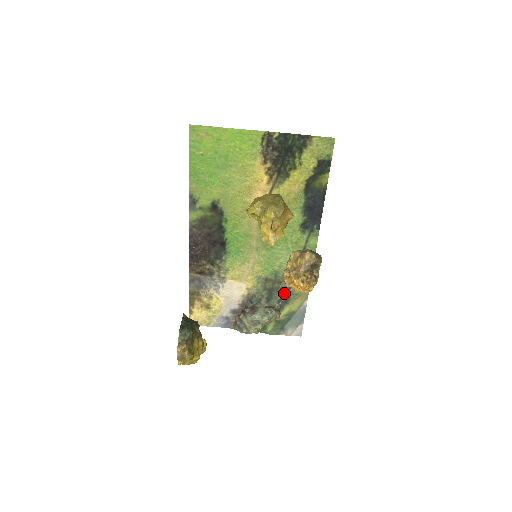
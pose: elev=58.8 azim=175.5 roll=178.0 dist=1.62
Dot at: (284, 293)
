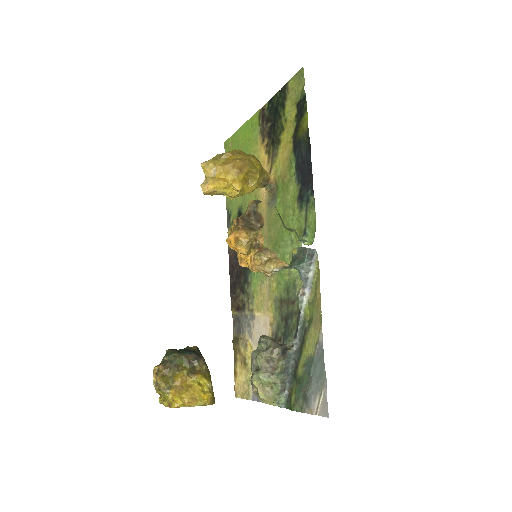
Dot at: (298, 320)
